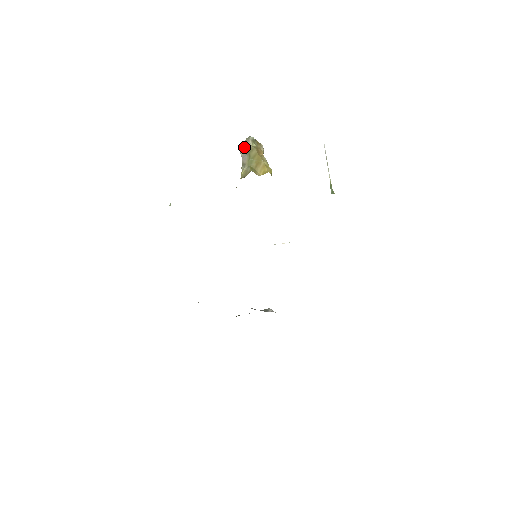
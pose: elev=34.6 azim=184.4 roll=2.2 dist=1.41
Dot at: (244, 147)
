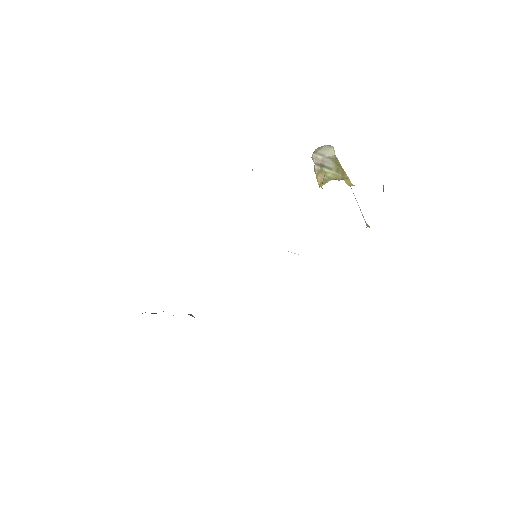
Dot at: (323, 152)
